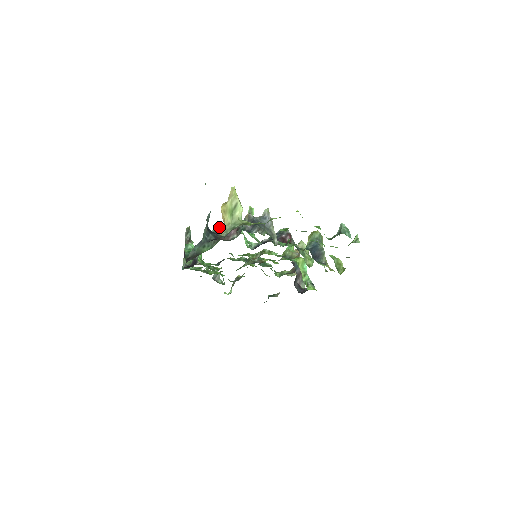
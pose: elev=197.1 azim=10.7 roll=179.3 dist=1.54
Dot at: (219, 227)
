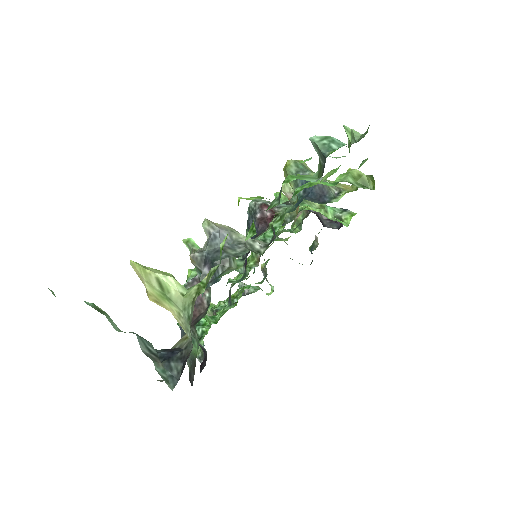
Dot at: occluded
